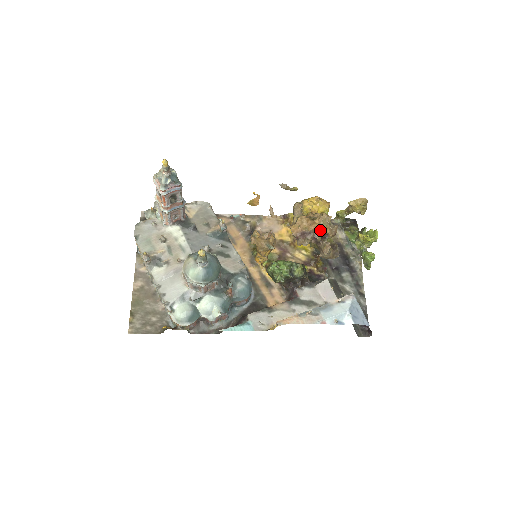
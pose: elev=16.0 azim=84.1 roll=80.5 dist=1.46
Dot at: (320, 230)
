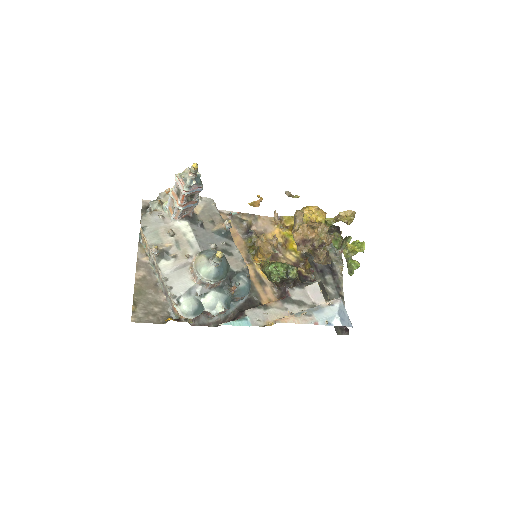
Dot at: (319, 239)
